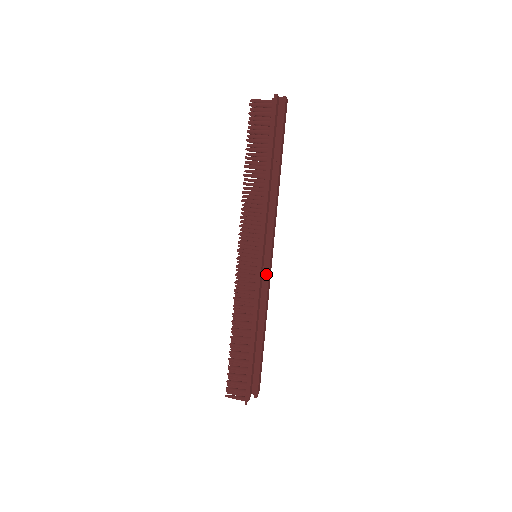
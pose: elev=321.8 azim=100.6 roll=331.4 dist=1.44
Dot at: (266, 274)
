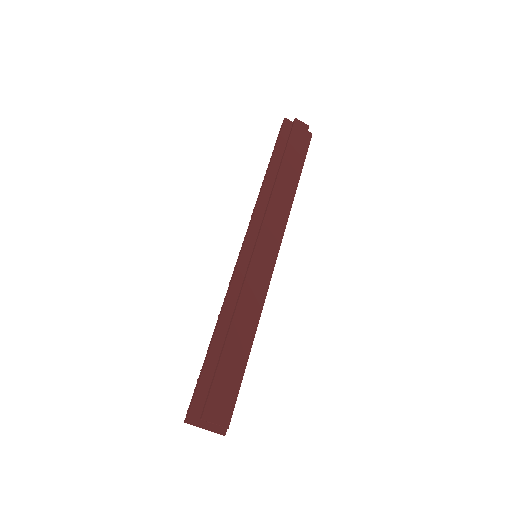
Dot at: (249, 263)
